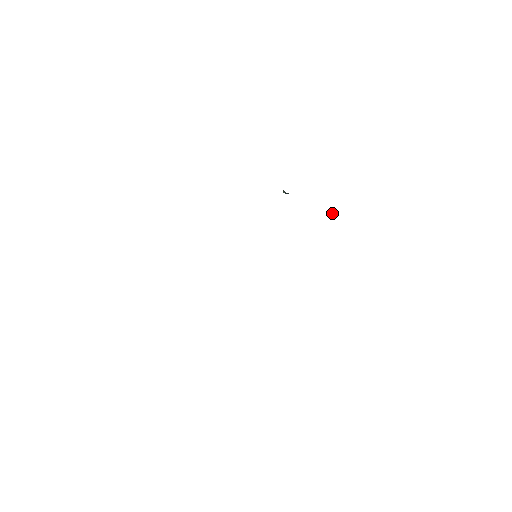
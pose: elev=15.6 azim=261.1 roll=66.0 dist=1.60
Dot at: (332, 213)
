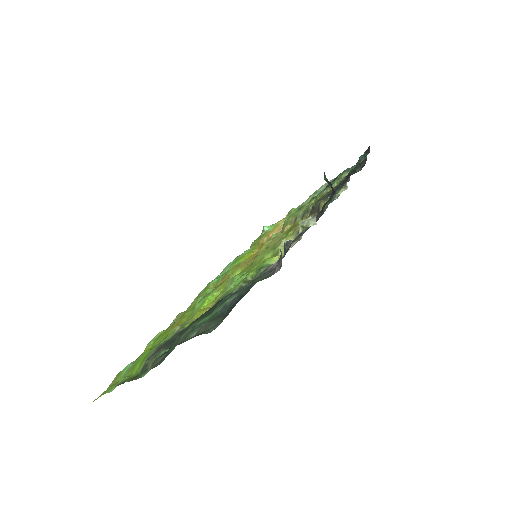
Dot at: (340, 180)
